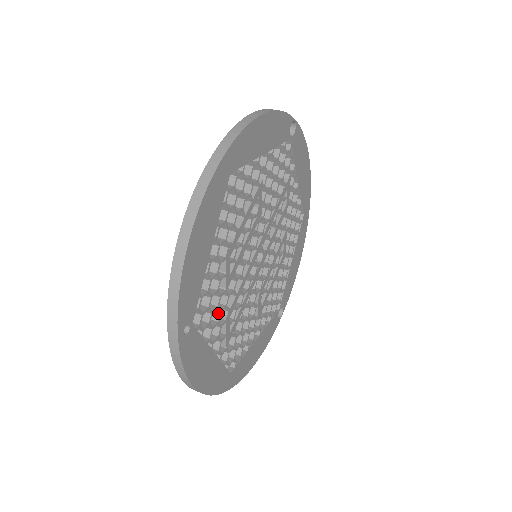
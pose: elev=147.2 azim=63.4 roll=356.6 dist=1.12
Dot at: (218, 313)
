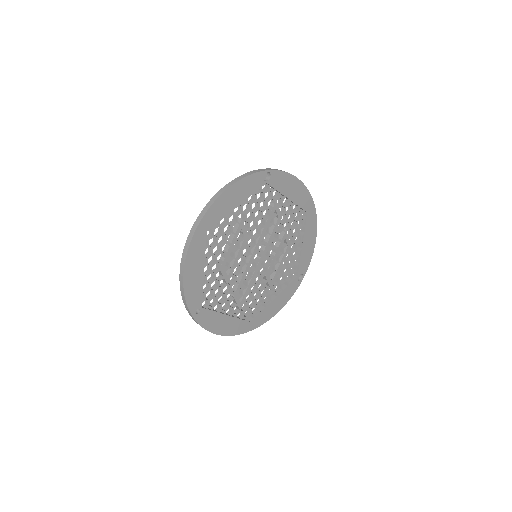
Dot at: (225, 296)
